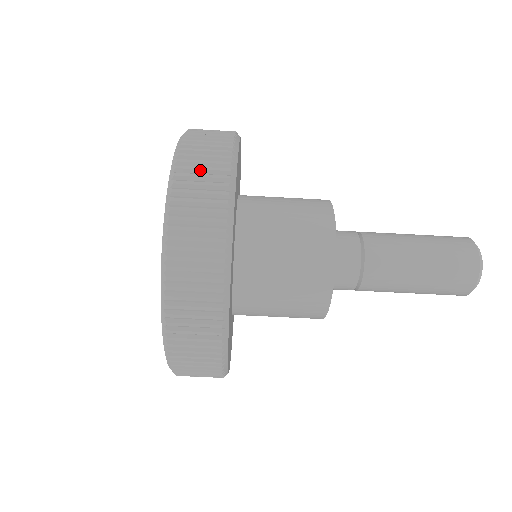
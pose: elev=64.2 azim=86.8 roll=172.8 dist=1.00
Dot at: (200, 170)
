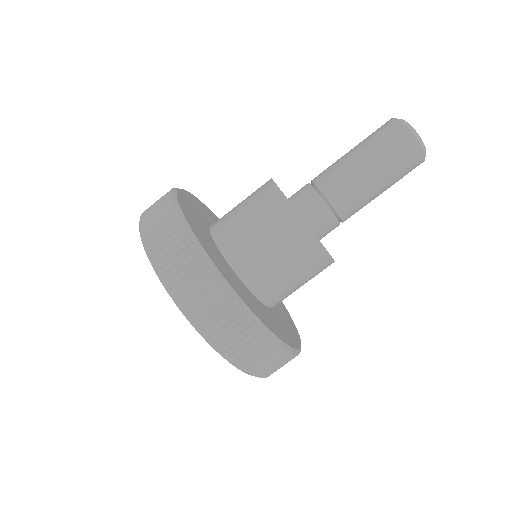
Dot at: occluded
